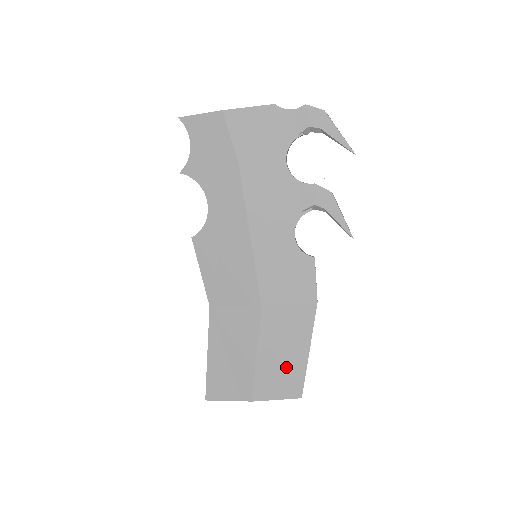
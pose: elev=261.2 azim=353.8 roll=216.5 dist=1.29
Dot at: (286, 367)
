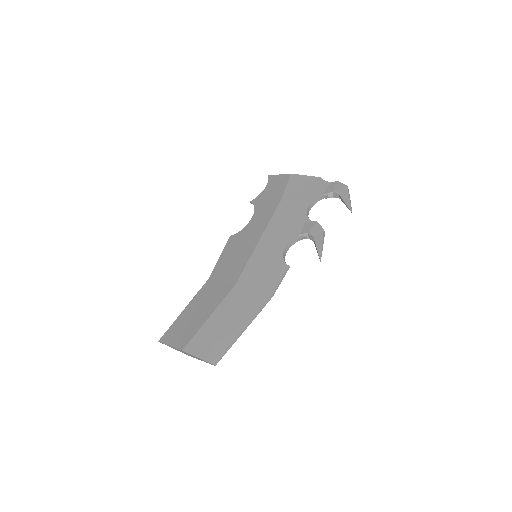
Dot at: (221, 334)
